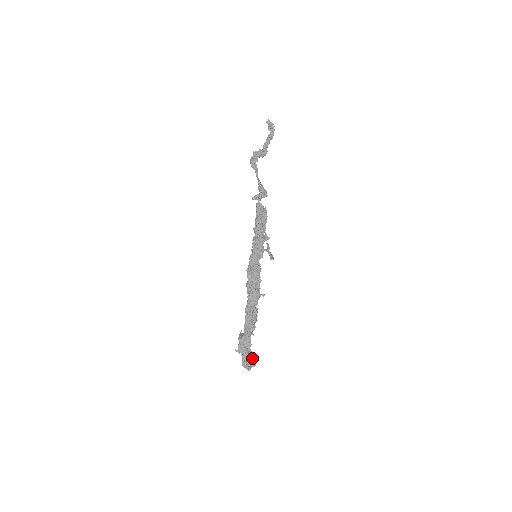
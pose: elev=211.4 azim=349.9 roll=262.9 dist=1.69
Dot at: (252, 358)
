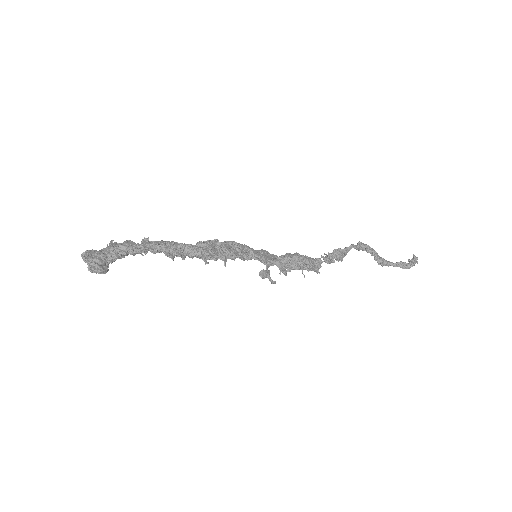
Dot at: (103, 262)
